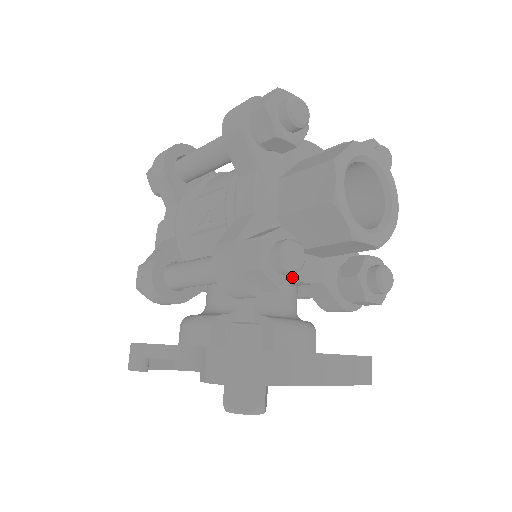
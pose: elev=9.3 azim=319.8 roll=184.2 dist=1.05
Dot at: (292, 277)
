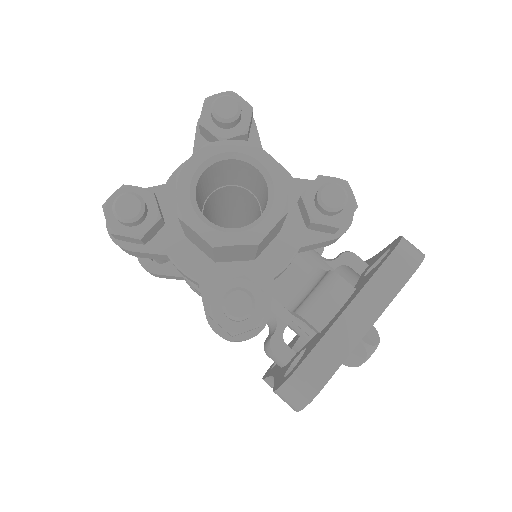
Dot at: (259, 306)
